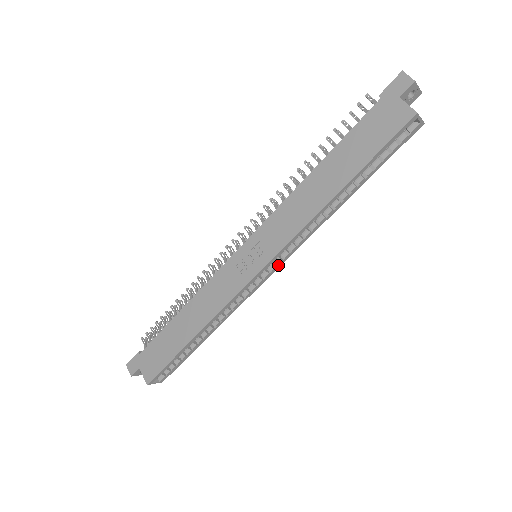
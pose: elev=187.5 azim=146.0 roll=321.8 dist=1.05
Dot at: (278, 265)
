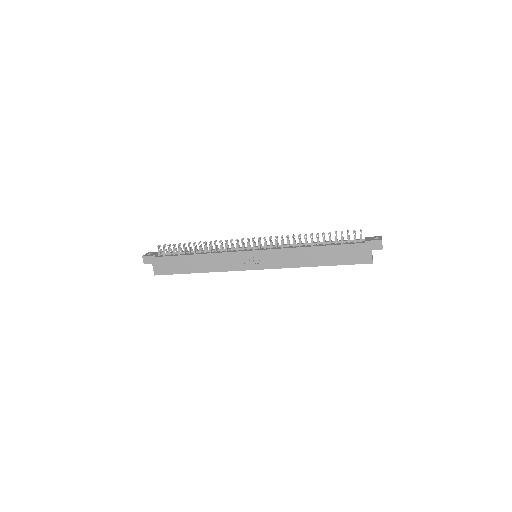
Dot at: occluded
